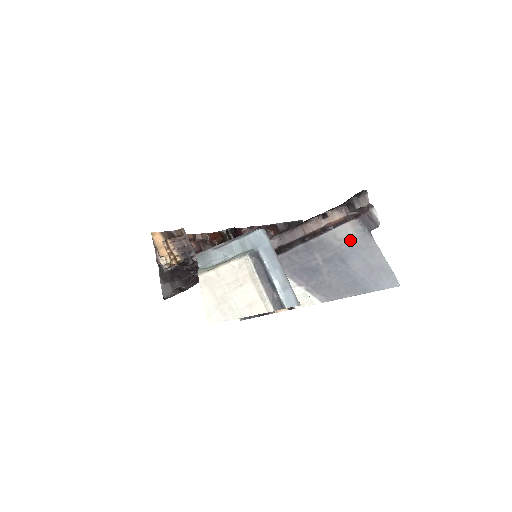
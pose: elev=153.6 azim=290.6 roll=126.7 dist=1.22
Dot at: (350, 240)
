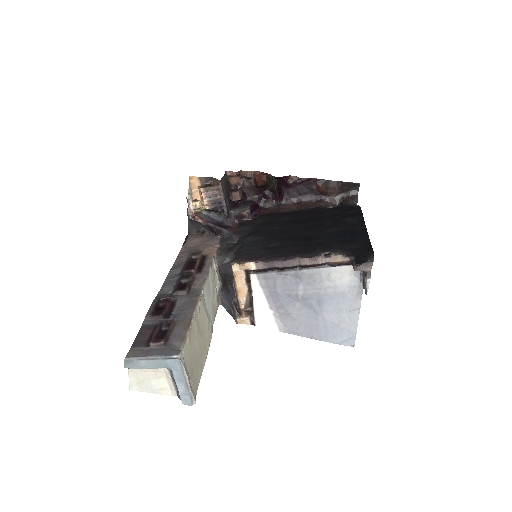
Dot at: (340, 285)
